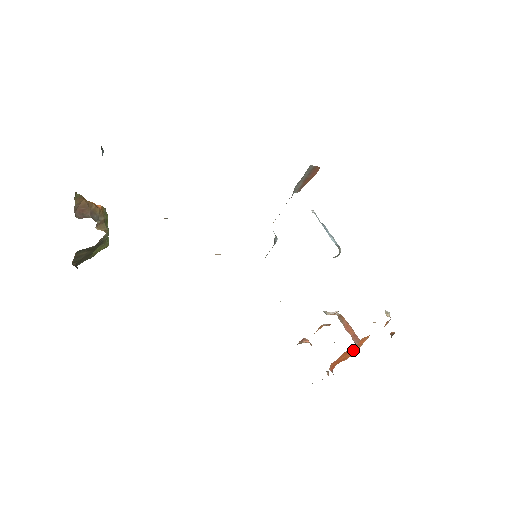
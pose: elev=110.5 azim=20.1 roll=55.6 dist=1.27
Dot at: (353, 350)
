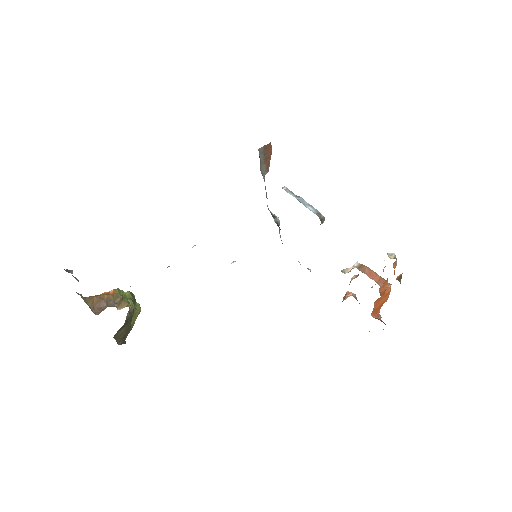
Dot at: (383, 295)
